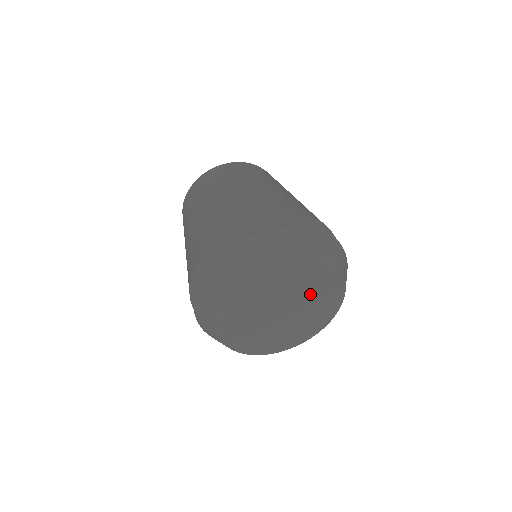
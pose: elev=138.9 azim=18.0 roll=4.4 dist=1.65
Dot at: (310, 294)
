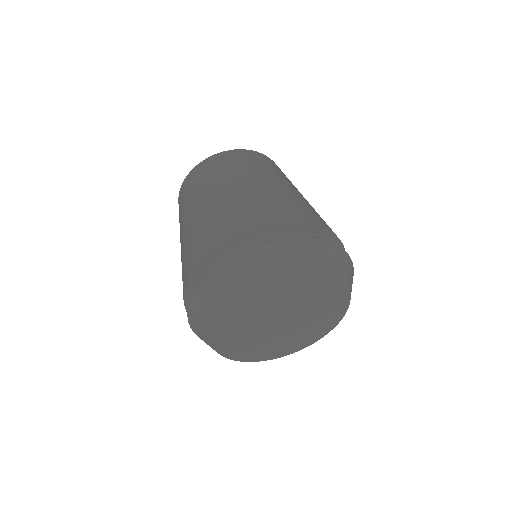
Dot at: (298, 301)
